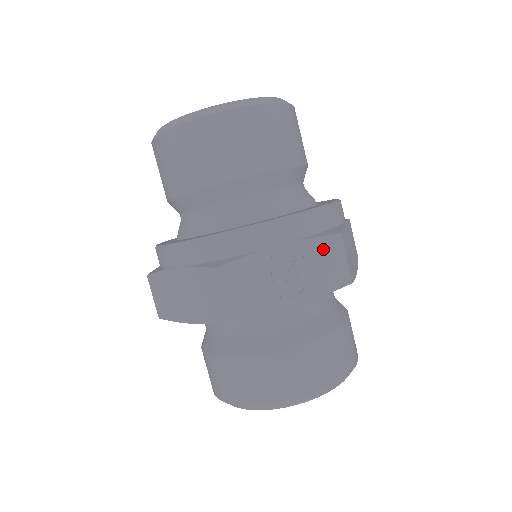
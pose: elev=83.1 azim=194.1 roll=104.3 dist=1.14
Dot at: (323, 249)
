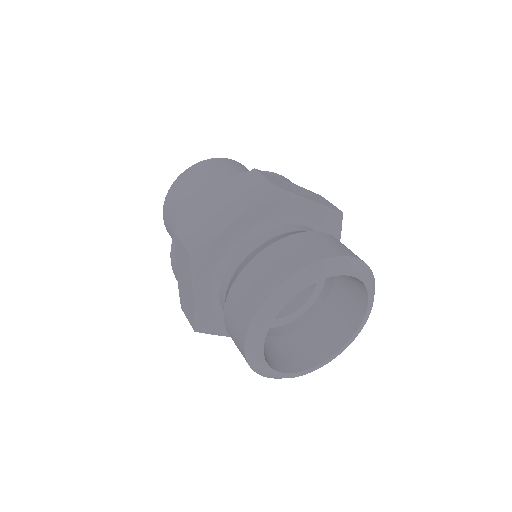
Dot at: (315, 195)
